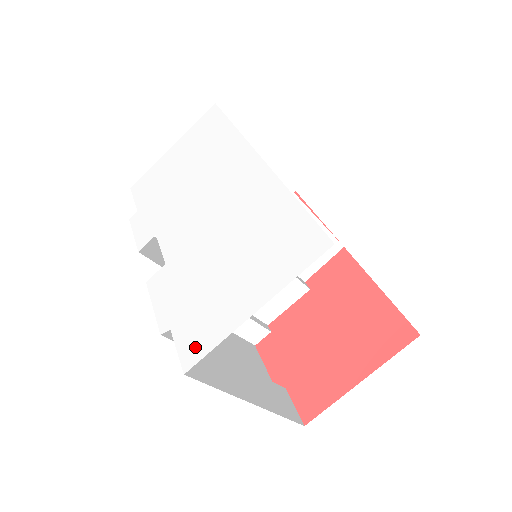
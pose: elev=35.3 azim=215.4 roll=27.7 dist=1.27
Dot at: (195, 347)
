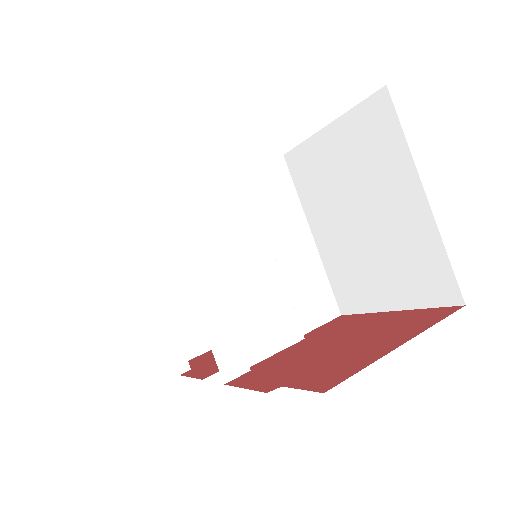
Dot at: occluded
